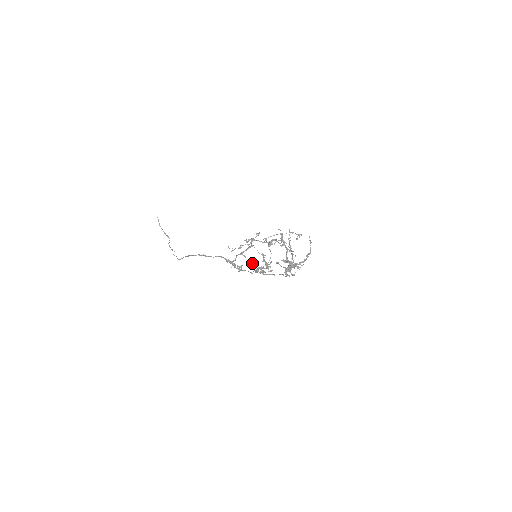
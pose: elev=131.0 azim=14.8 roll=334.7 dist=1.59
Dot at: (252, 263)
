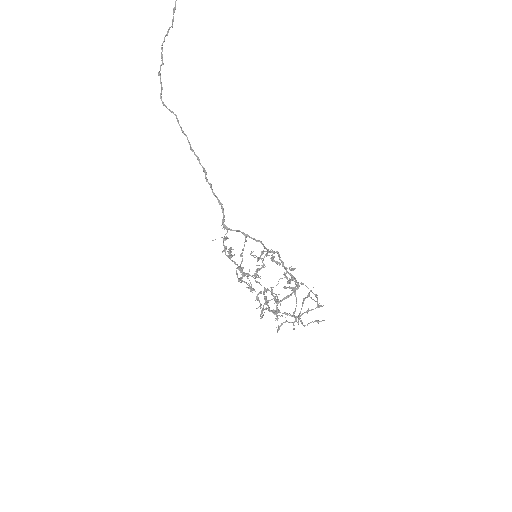
Dot at: occluded
